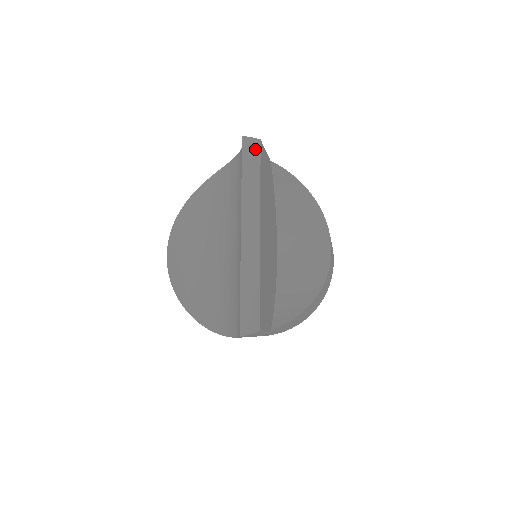
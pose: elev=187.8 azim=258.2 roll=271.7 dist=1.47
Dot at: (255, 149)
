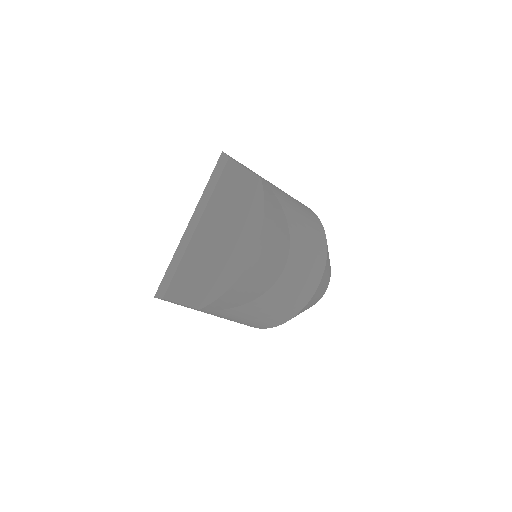
Dot at: (223, 164)
